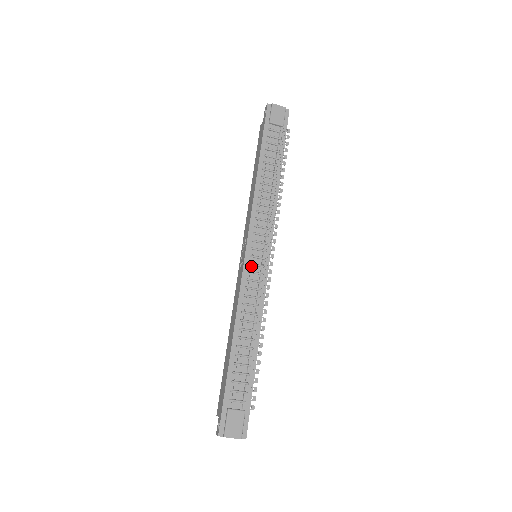
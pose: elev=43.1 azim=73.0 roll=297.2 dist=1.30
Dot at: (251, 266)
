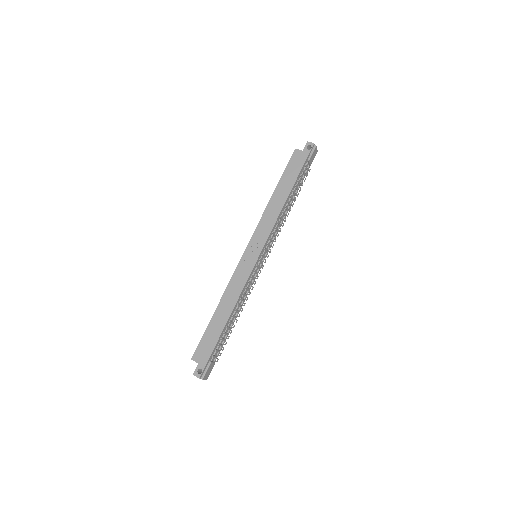
Dot at: (257, 267)
